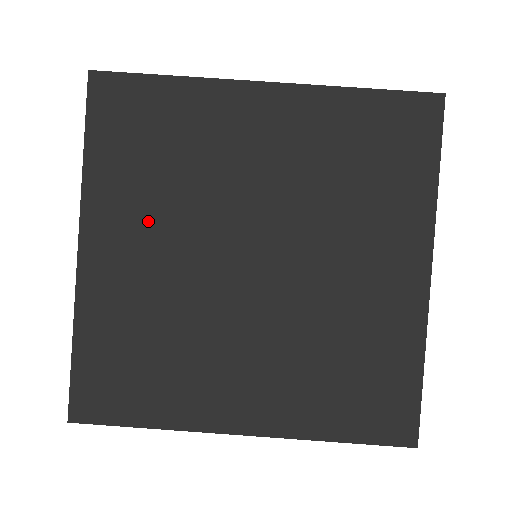
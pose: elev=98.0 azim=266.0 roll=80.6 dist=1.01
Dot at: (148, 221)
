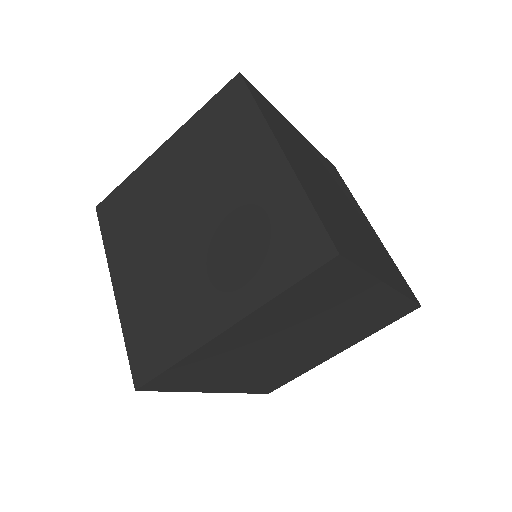
Dot at: (232, 374)
